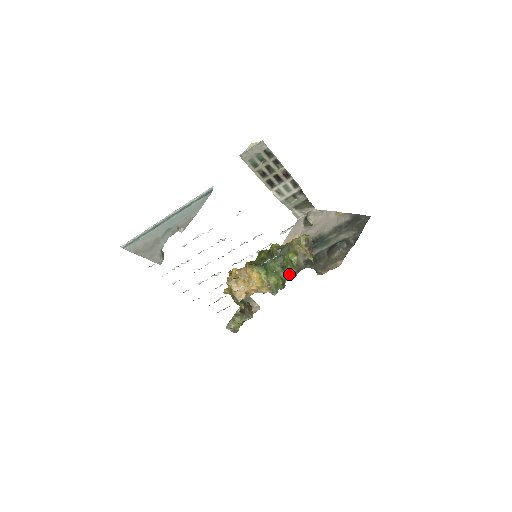
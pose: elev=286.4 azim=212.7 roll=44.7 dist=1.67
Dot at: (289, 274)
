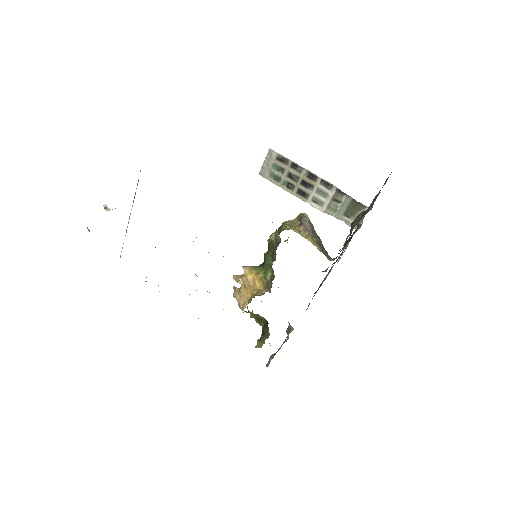
Dot at: (273, 257)
